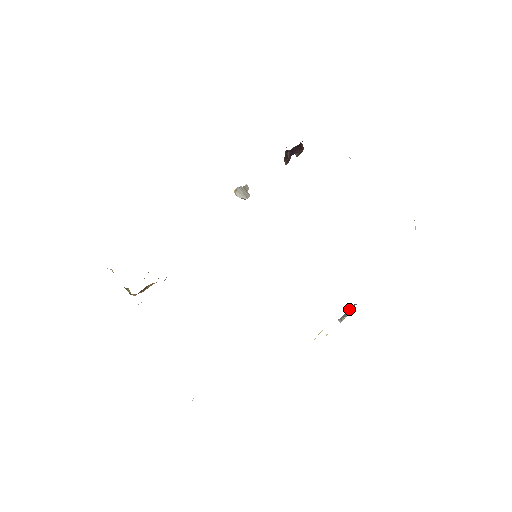
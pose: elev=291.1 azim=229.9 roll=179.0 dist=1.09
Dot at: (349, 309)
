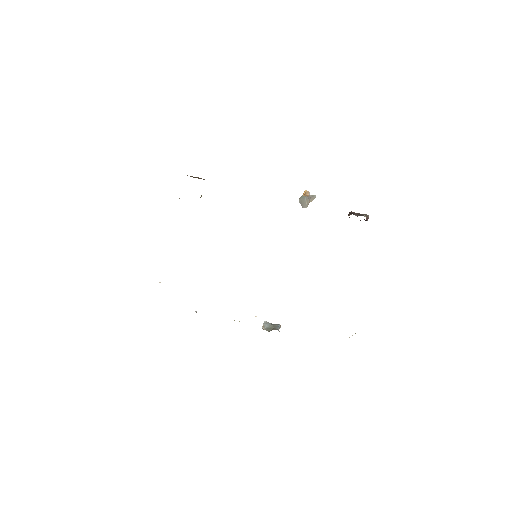
Dot at: (271, 326)
